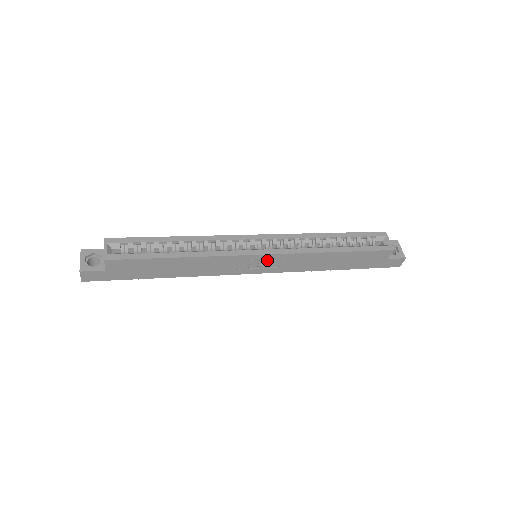
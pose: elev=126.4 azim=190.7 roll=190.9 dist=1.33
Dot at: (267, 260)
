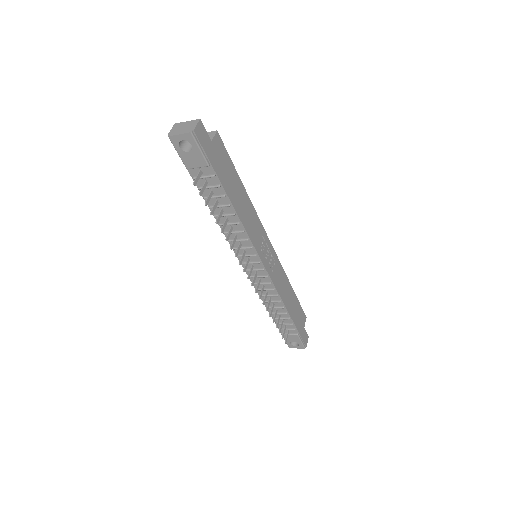
Dot at: (270, 255)
